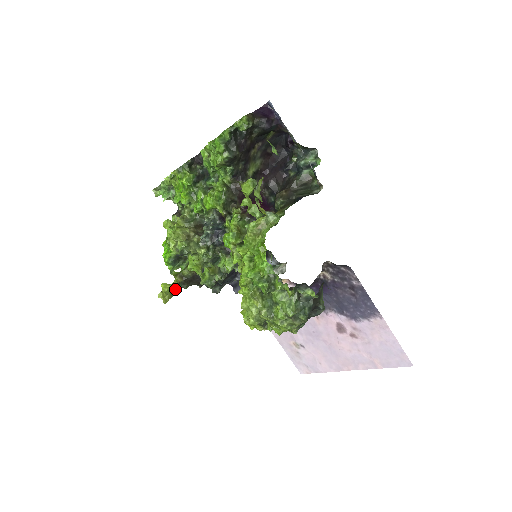
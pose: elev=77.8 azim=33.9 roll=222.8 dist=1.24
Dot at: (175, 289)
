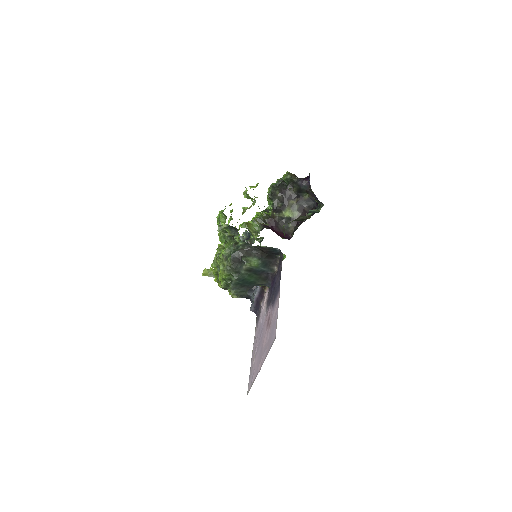
Dot at: occluded
